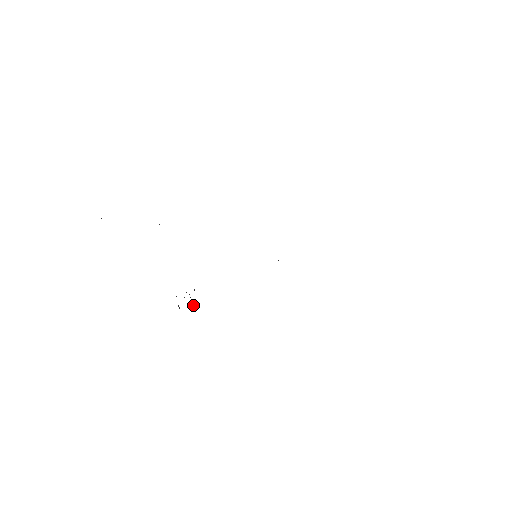
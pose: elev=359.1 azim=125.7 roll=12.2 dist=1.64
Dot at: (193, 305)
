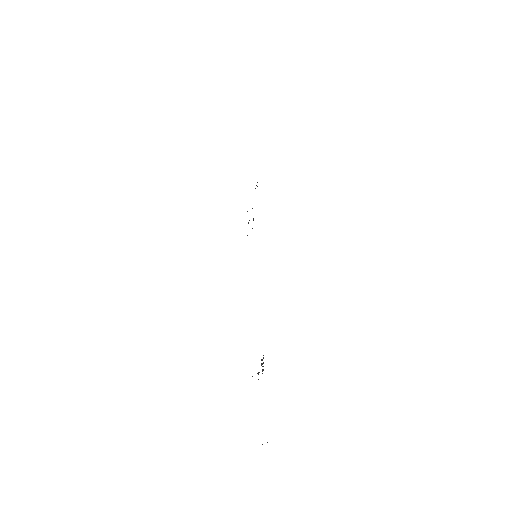
Dot at: (261, 365)
